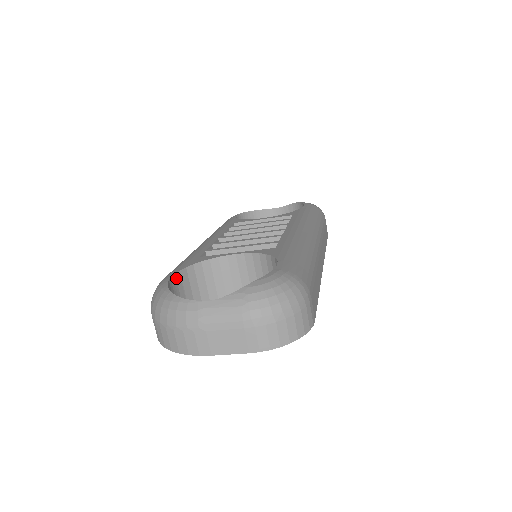
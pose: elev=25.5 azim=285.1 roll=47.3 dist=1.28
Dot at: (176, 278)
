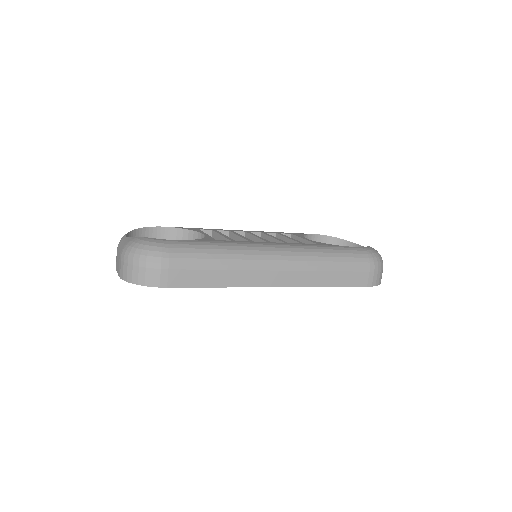
Dot at: (165, 230)
